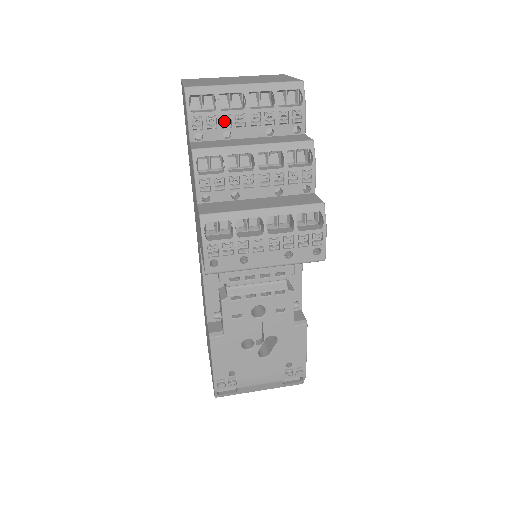
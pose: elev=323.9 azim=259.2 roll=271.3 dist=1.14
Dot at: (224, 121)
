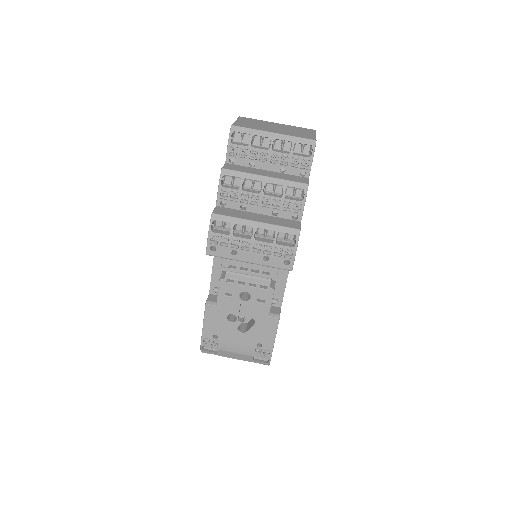
Dot at: (253, 154)
